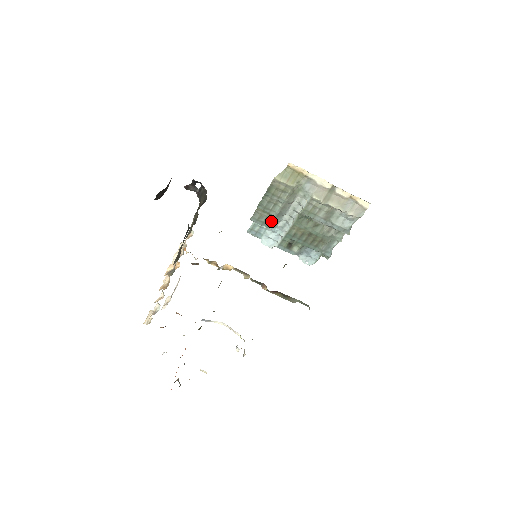
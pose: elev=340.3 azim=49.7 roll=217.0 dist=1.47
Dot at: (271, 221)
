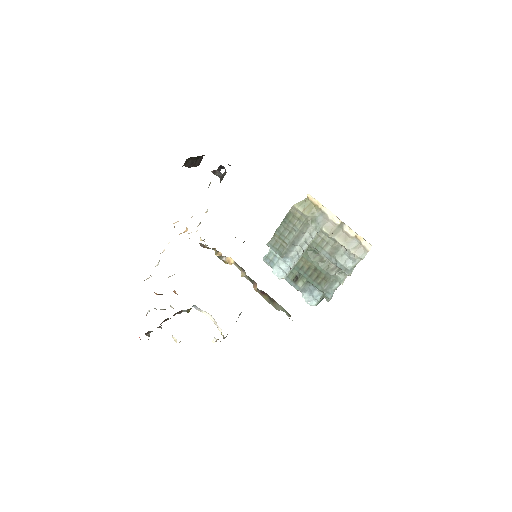
Dot at: (284, 249)
